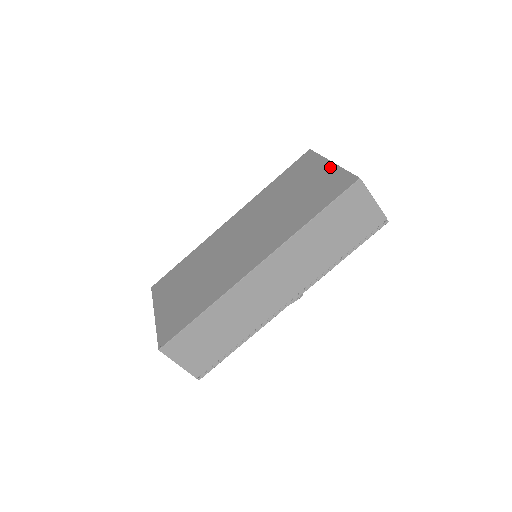
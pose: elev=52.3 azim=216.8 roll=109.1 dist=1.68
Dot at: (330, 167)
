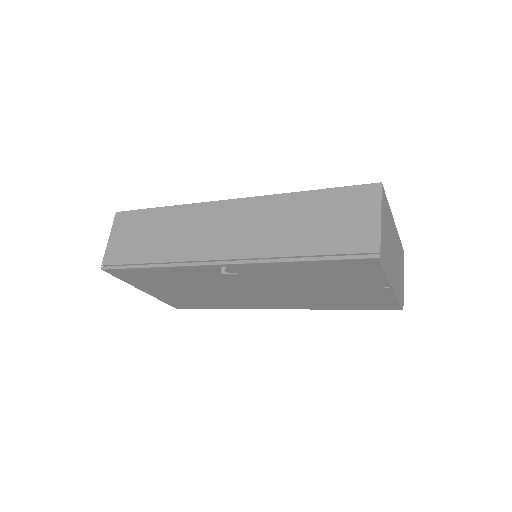
Dot at: occluded
